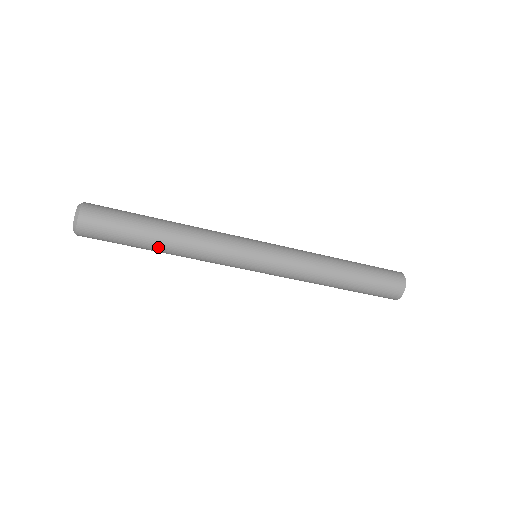
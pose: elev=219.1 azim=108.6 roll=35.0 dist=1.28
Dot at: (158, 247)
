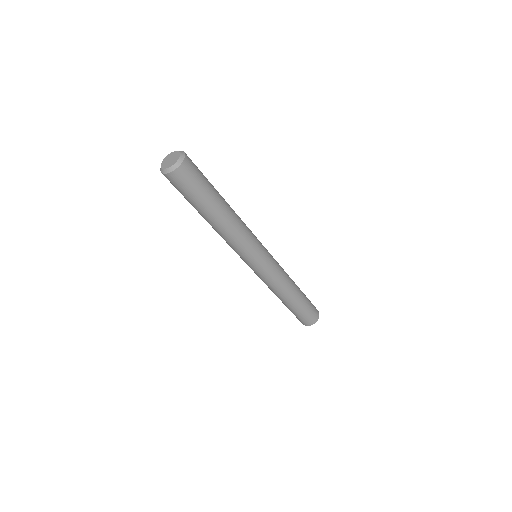
Dot at: (222, 210)
